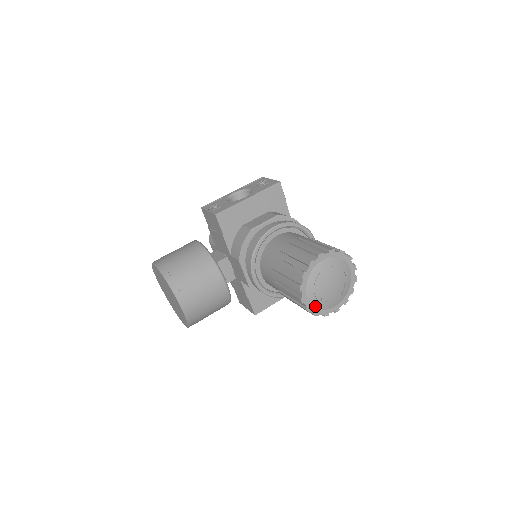
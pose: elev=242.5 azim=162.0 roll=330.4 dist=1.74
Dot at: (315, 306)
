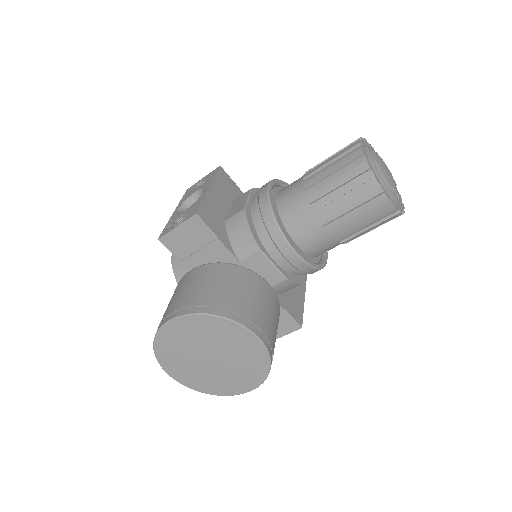
Dot at: (394, 201)
